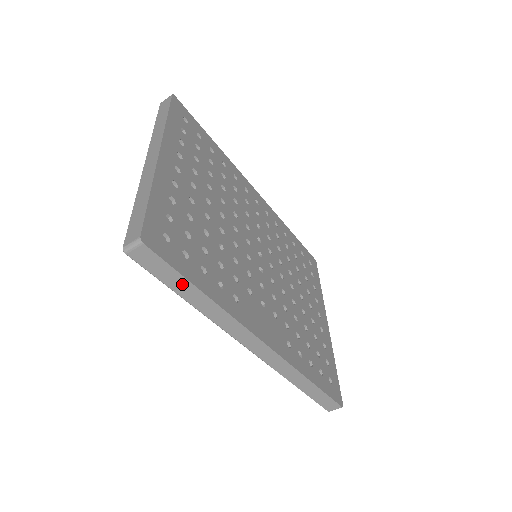
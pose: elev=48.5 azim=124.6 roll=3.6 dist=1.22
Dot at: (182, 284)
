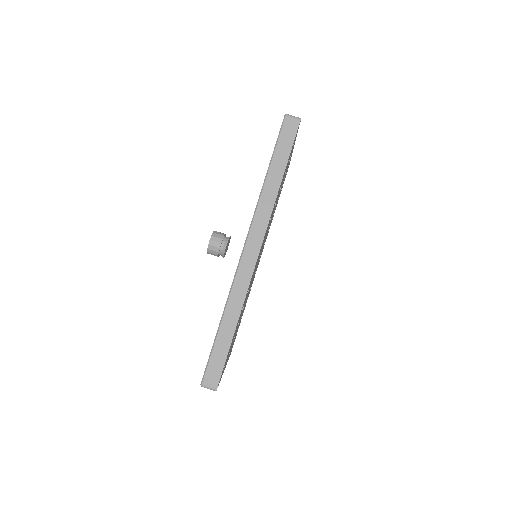
Dot at: (282, 160)
